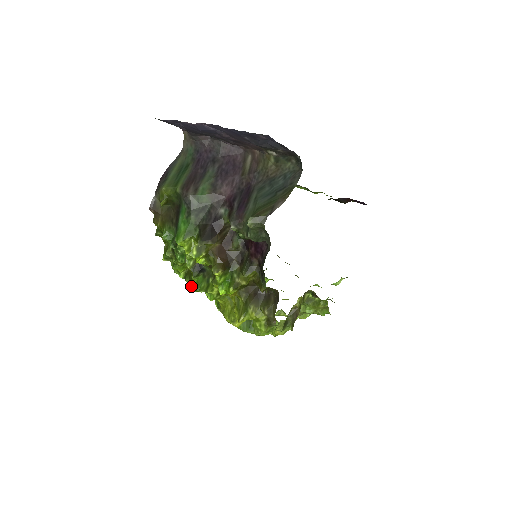
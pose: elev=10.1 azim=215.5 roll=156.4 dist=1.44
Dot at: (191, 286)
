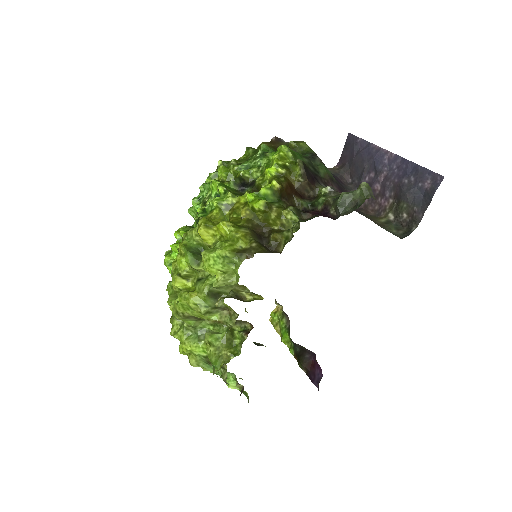
Dot at: occluded
